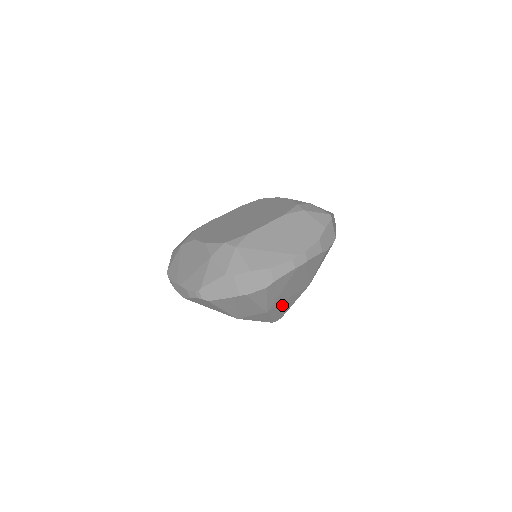
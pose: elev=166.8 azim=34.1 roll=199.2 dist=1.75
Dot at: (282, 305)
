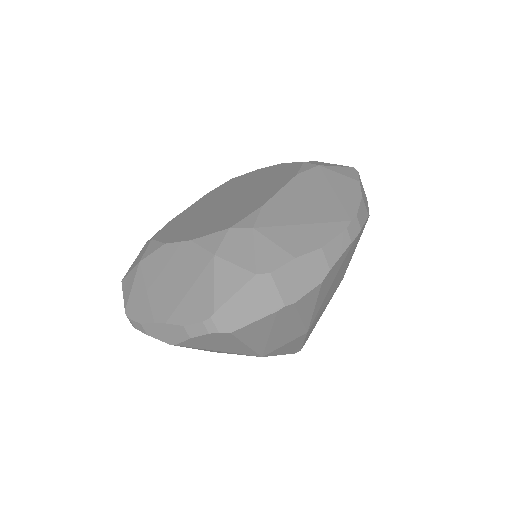
Dot at: (317, 318)
